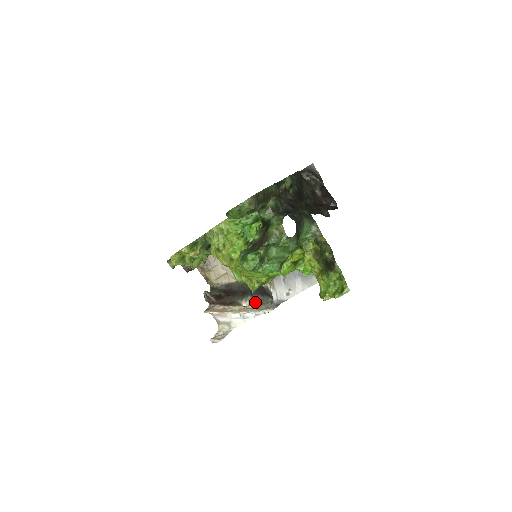
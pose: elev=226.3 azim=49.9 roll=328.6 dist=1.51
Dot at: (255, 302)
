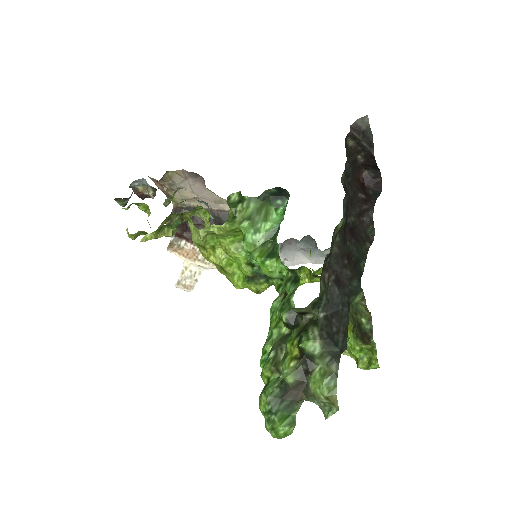
Dot at: occluded
